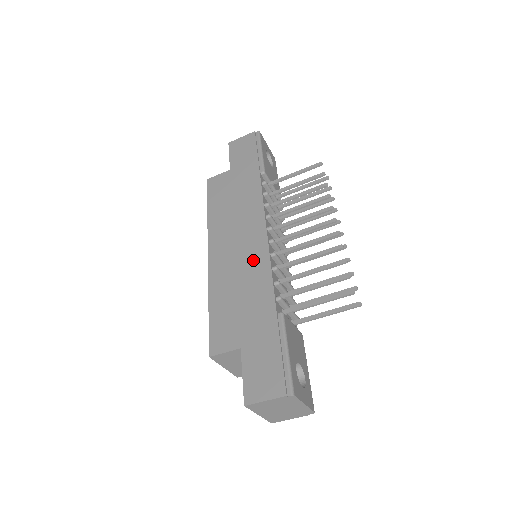
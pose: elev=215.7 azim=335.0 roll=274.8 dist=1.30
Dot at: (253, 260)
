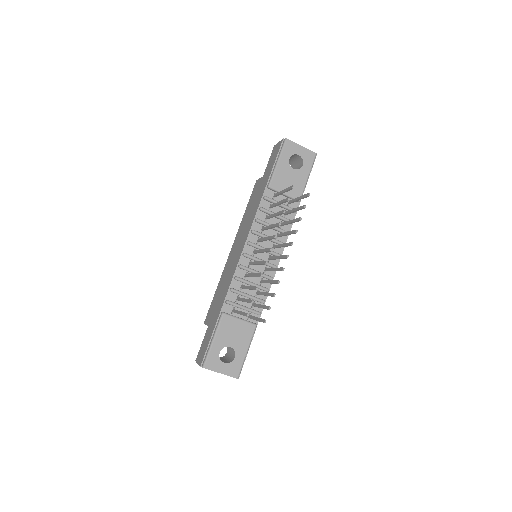
Dot at: (233, 267)
